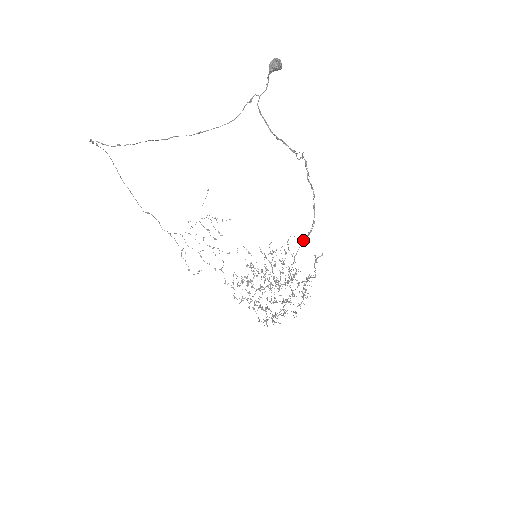
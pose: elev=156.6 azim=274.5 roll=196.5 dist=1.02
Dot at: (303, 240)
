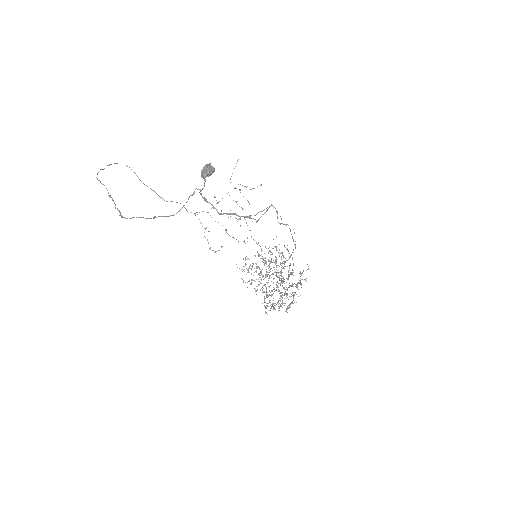
Dot at: (285, 261)
